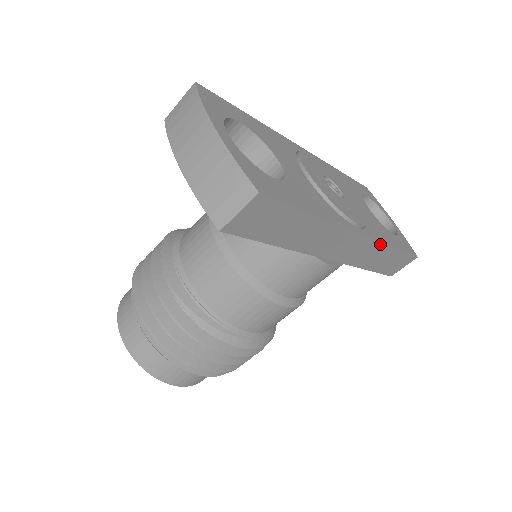
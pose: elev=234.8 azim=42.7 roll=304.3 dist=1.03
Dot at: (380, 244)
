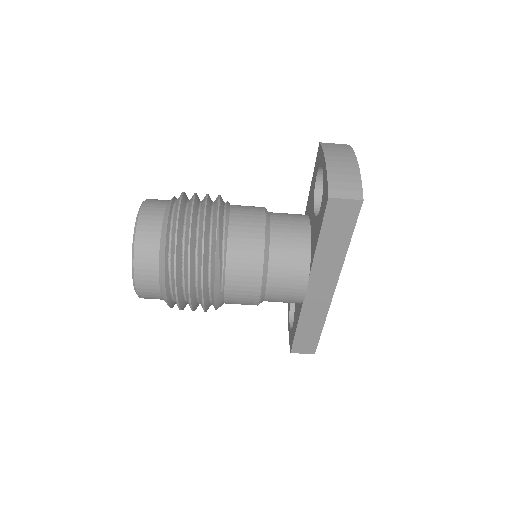
Dot at: (326, 312)
